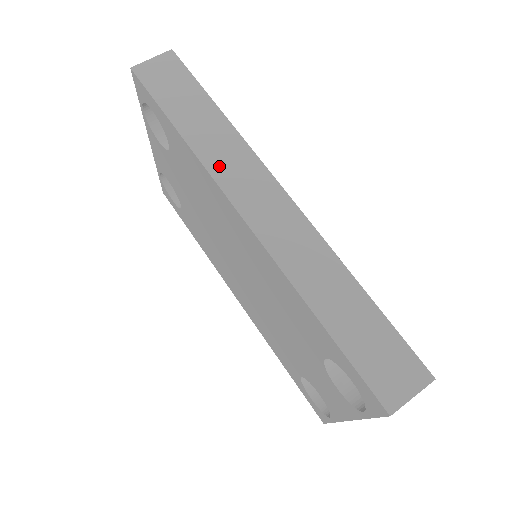
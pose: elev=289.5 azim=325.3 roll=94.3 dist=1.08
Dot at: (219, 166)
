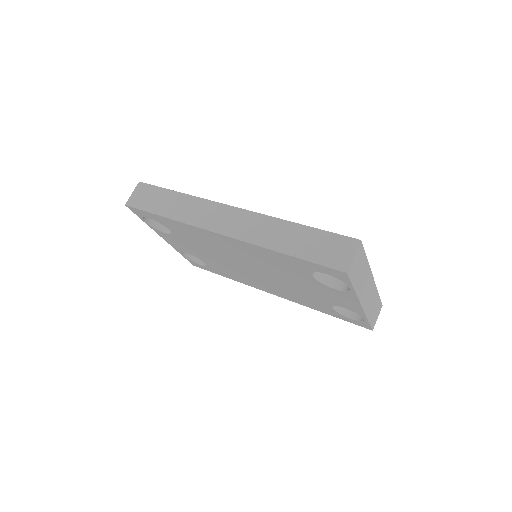
Dot at: (194, 219)
